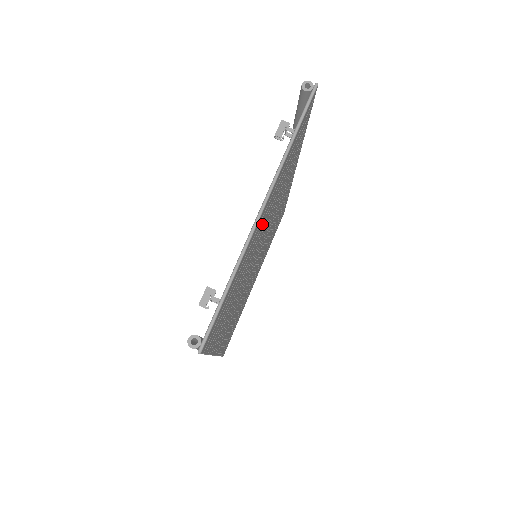
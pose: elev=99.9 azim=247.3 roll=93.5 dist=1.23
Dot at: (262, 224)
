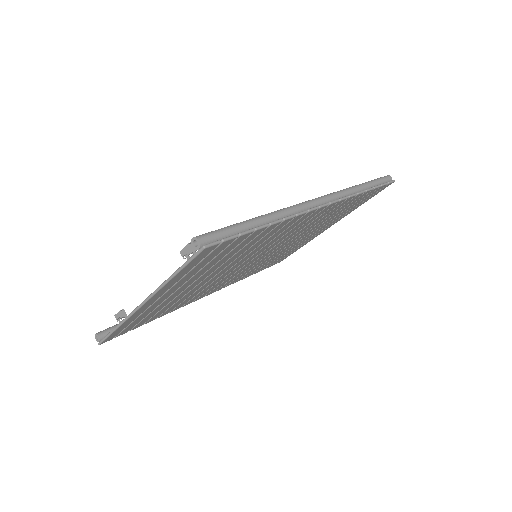
Dot at: (179, 290)
